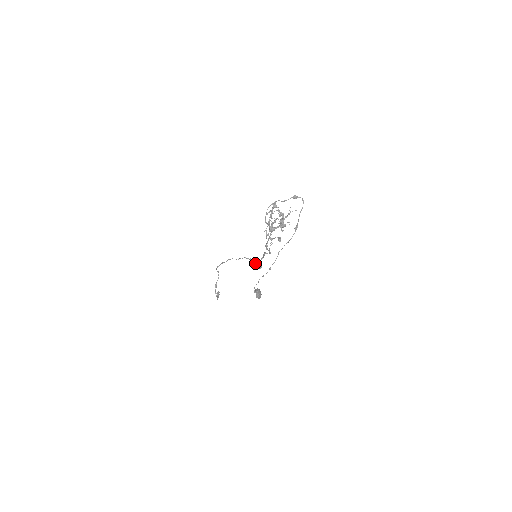
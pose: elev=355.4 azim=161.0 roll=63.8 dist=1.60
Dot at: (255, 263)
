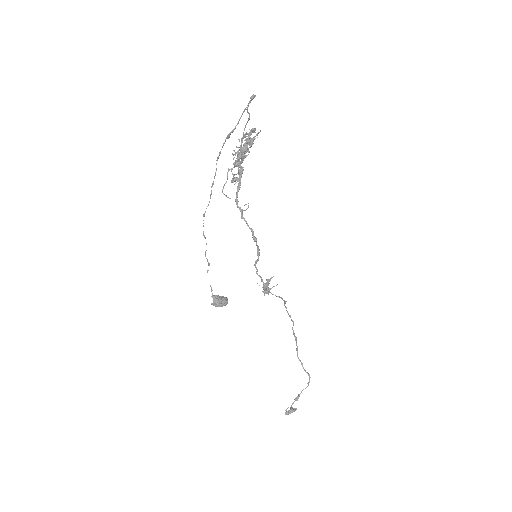
Dot at: (262, 281)
